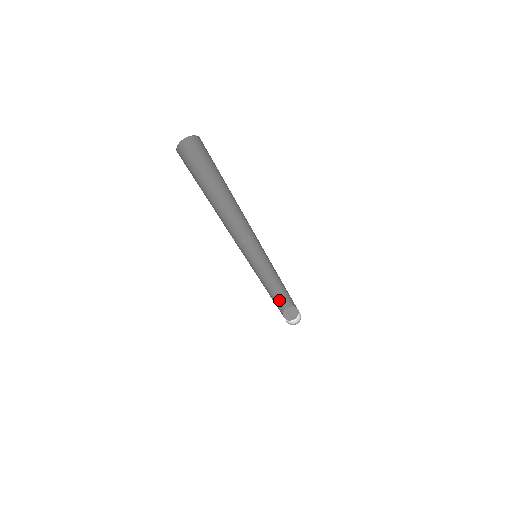
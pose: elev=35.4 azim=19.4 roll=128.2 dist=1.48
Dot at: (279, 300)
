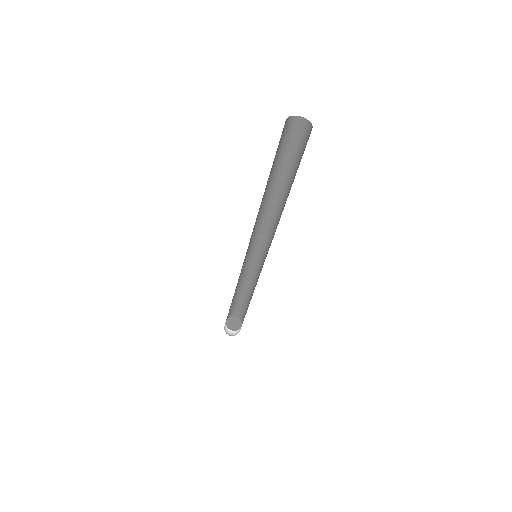
Dot at: occluded
